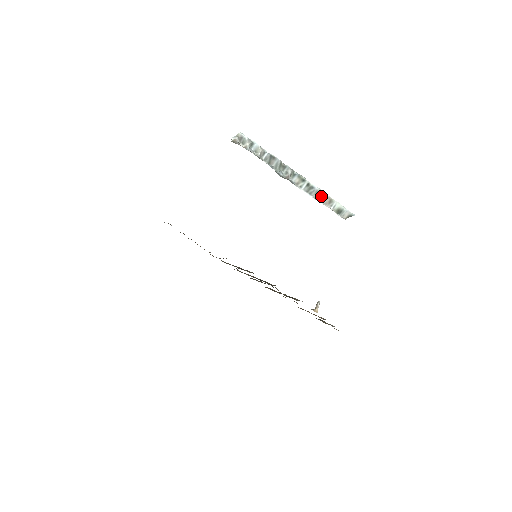
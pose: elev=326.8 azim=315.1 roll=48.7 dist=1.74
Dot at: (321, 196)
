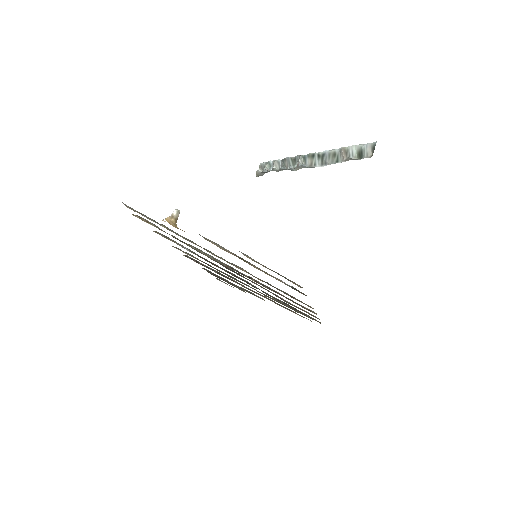
Dot at: (335, 156)
